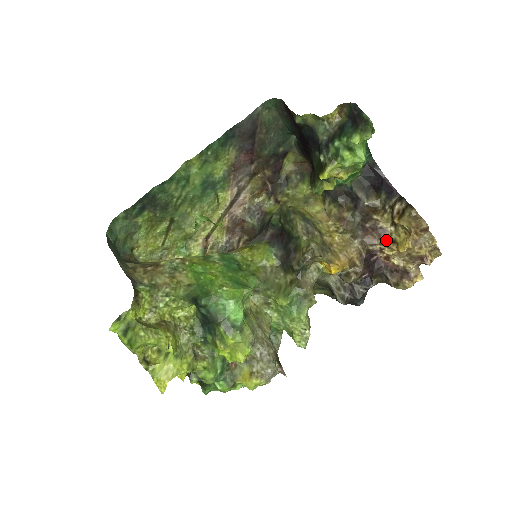
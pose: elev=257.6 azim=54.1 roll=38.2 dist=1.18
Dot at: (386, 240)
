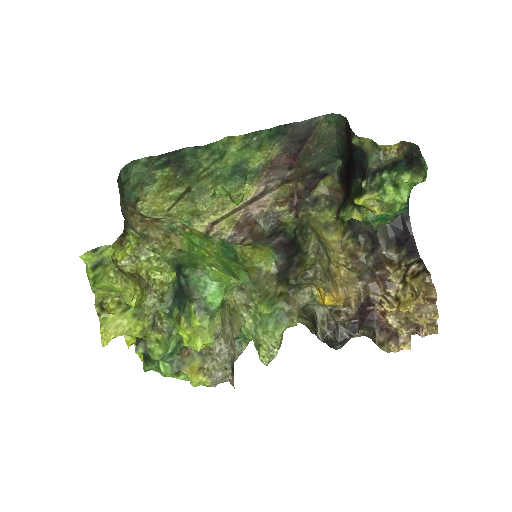
Dot at: (390, 295)
